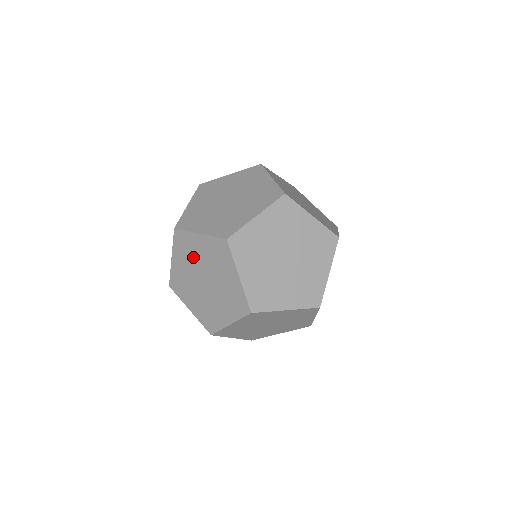
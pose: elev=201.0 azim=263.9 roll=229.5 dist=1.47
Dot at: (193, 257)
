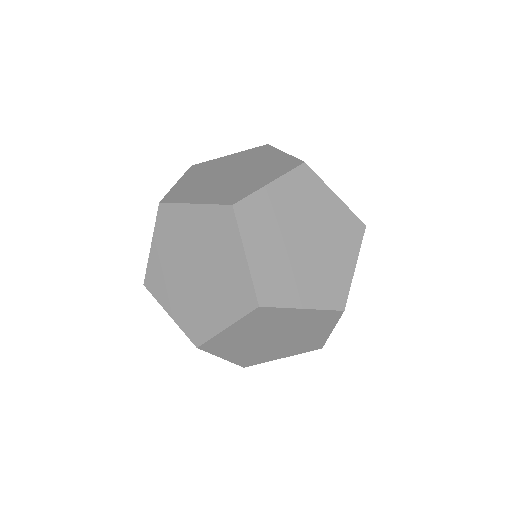
Dot at: (182, 238)
